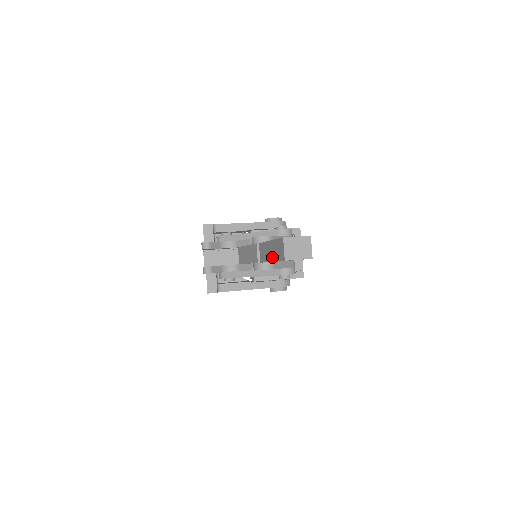
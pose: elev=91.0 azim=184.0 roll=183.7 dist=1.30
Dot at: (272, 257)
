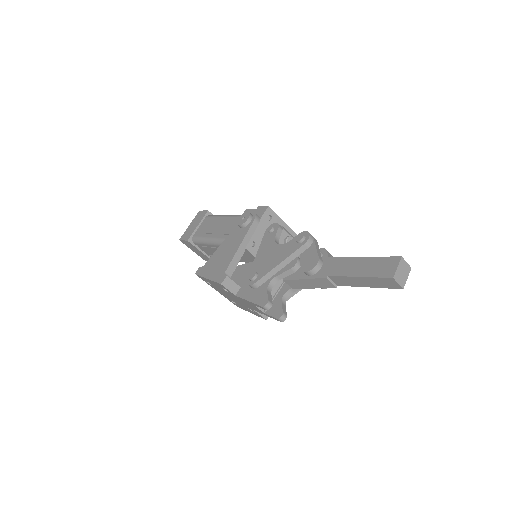
Dot at: (370, 286)
